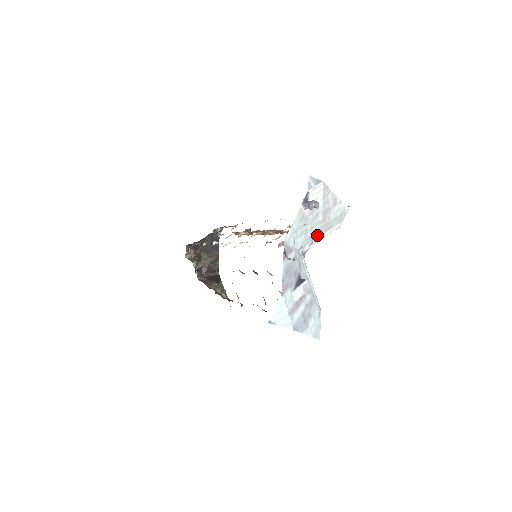
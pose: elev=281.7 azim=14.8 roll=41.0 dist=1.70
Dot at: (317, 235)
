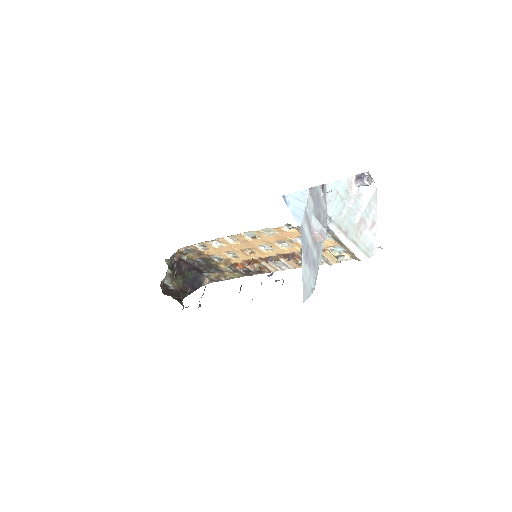
Dot at: (345, 231)
